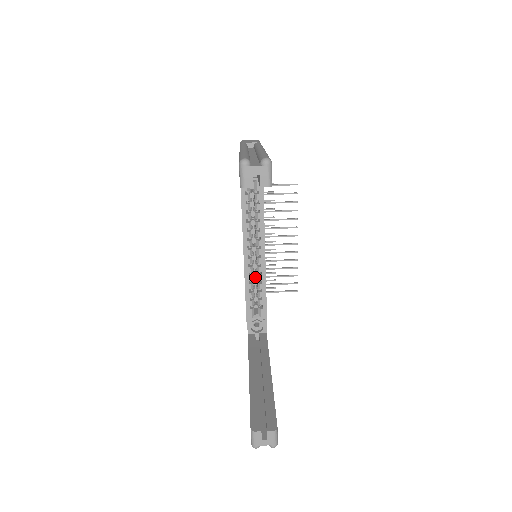
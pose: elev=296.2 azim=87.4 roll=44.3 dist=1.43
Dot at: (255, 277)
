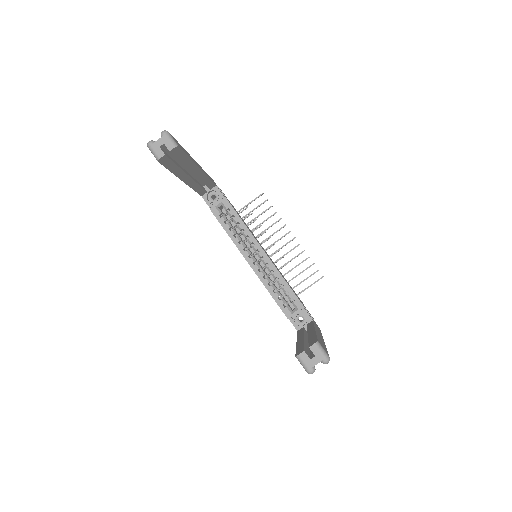
Dot at: occluded
